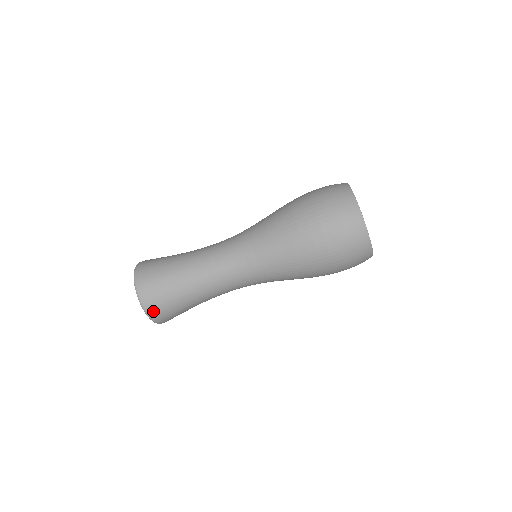
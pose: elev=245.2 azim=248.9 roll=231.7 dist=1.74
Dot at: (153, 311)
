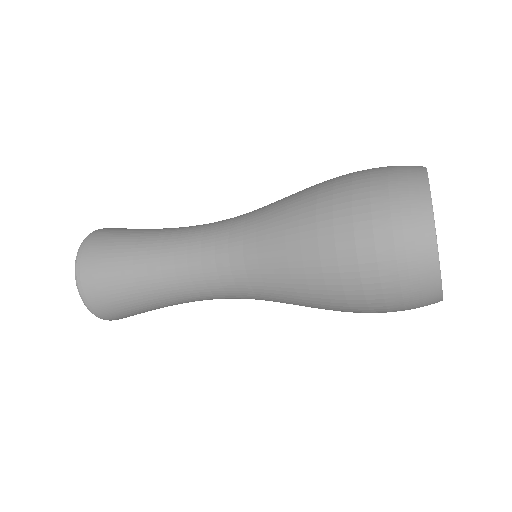
Dot at: (102, 313)
